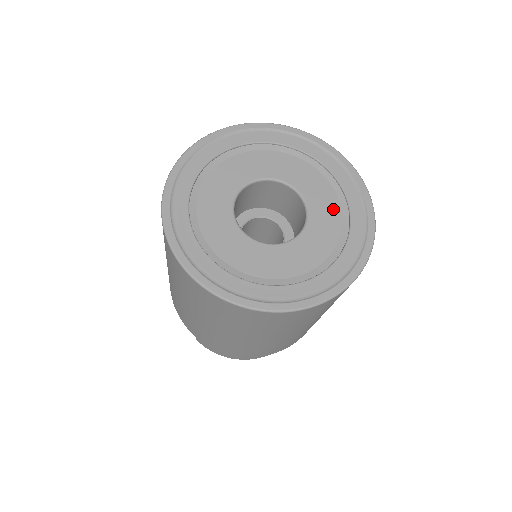
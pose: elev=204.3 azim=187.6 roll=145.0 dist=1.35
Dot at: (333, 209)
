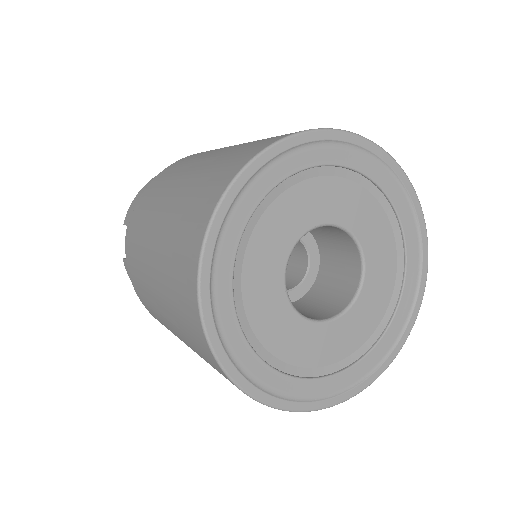
Dot at: (378, 310)
